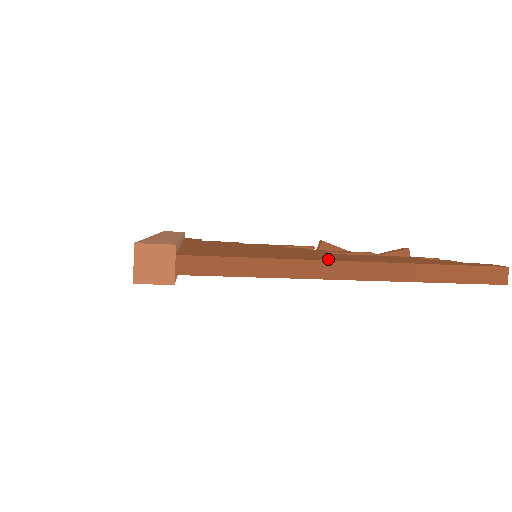
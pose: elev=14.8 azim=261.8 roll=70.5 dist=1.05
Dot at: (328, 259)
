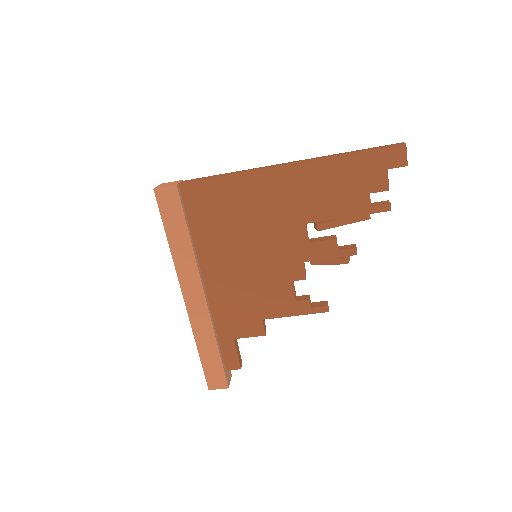
Dot at: occluded
